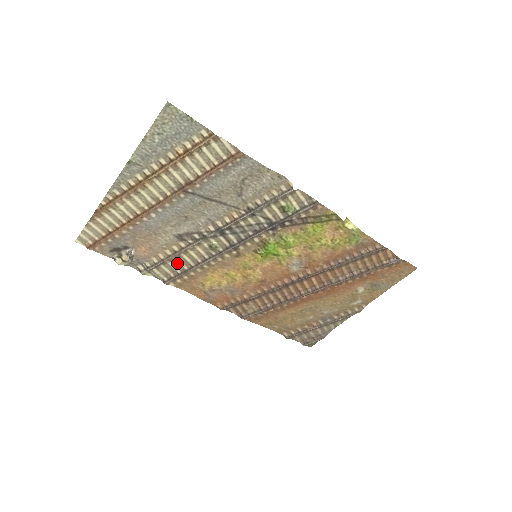
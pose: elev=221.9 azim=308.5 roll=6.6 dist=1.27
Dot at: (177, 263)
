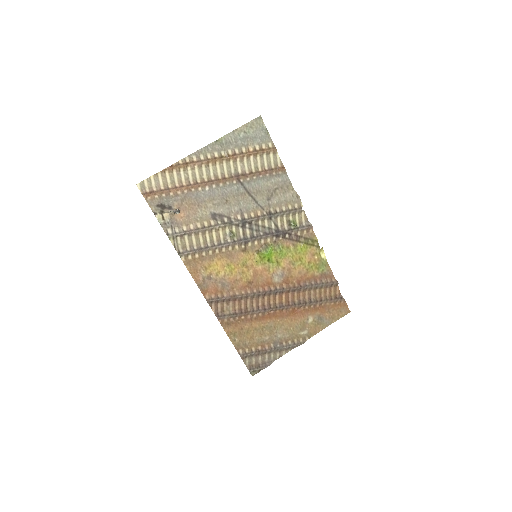
Dot at: (198, 239)
